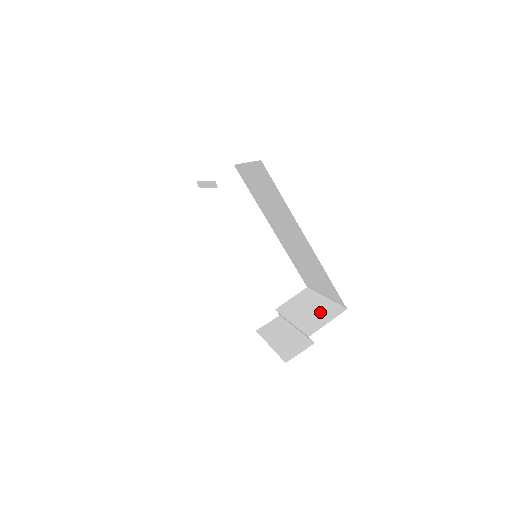
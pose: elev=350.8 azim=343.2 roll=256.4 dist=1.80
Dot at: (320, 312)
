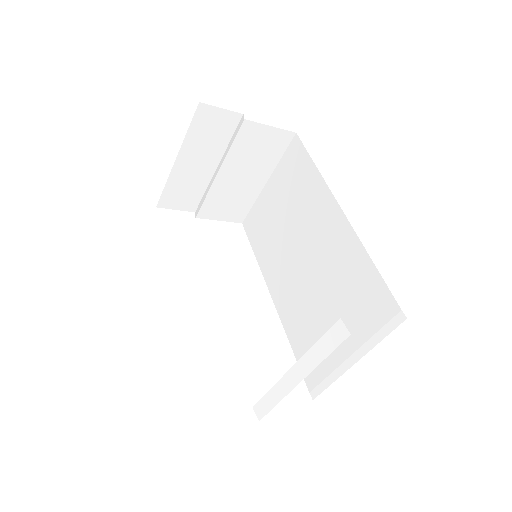
Dot at: occluded
